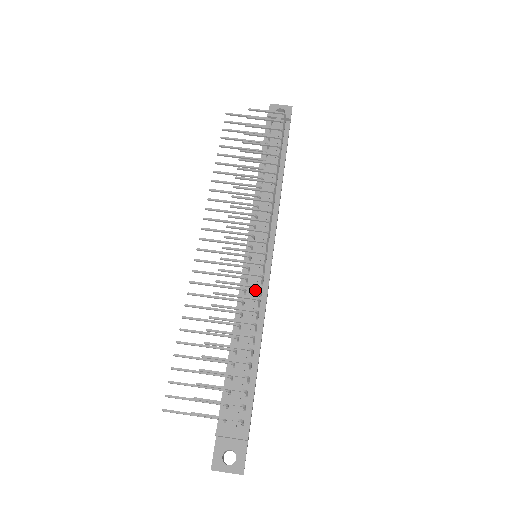
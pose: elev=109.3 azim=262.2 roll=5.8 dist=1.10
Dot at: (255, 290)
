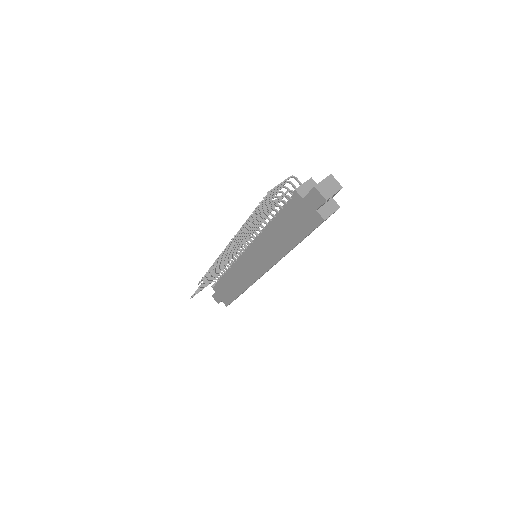
Dot at: occluded
